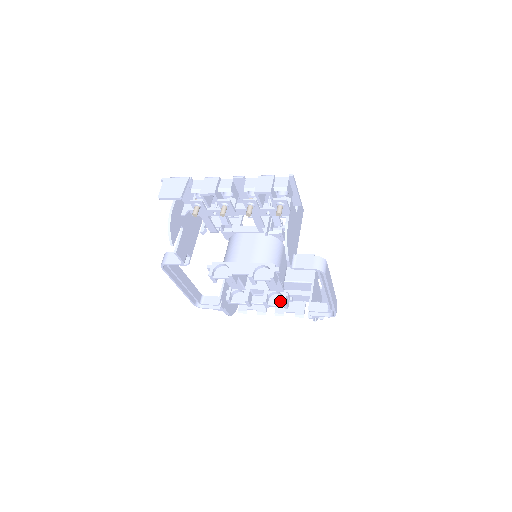
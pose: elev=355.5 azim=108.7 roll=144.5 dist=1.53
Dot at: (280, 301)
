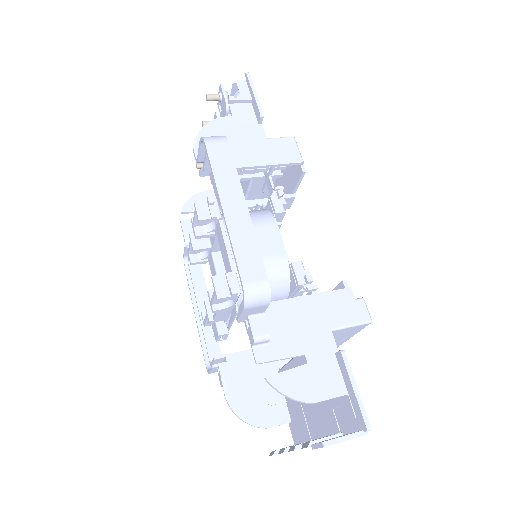
Dot at: occluded
